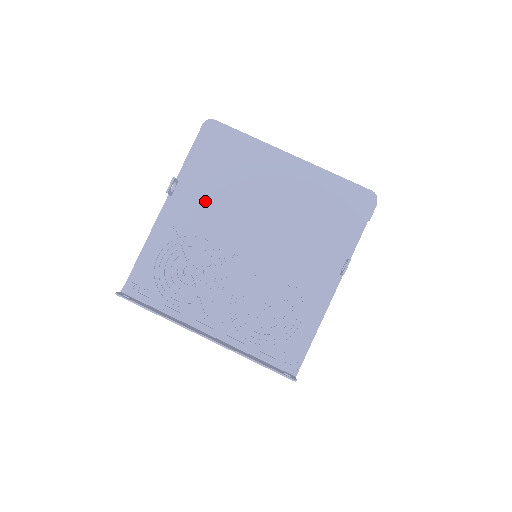
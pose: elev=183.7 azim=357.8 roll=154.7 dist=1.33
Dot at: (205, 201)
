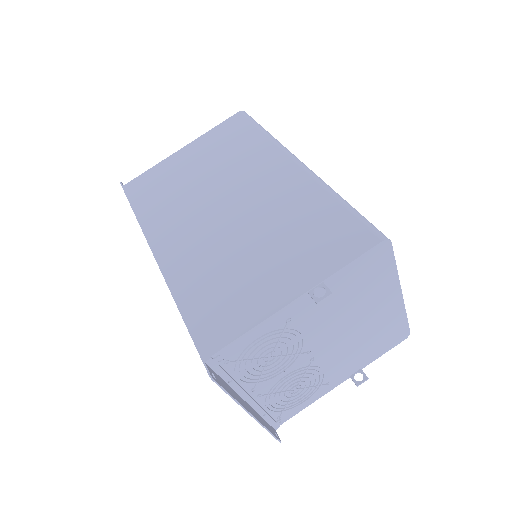
Dot at: (326, 307)
